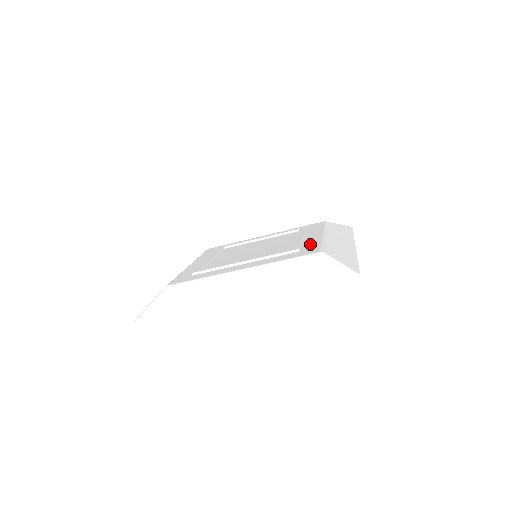
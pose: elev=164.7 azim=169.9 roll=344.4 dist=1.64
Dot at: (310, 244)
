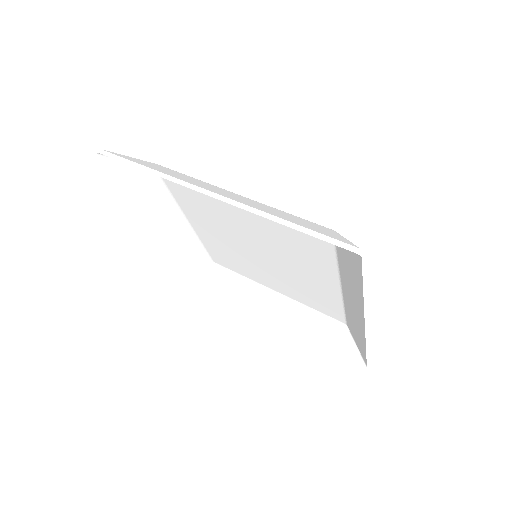
Dot at: occluded
